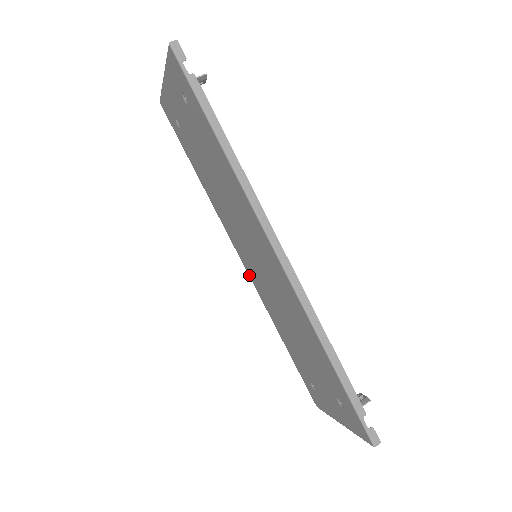
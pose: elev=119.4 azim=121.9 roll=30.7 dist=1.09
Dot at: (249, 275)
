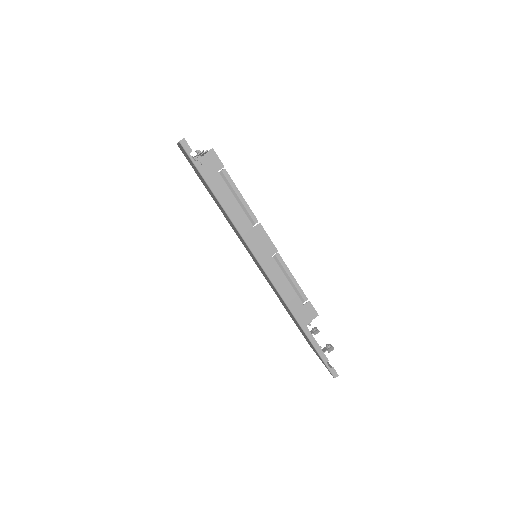
Dot at: occluded
